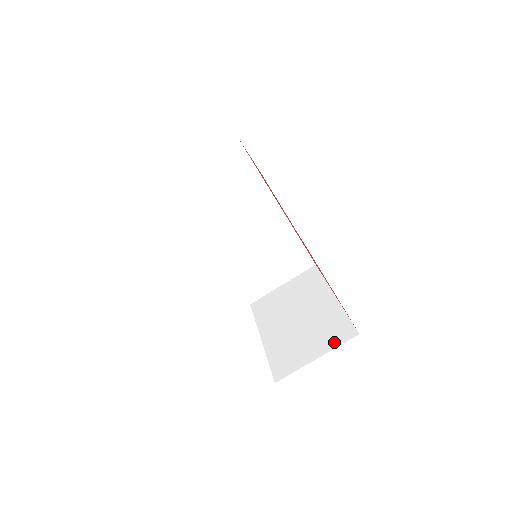
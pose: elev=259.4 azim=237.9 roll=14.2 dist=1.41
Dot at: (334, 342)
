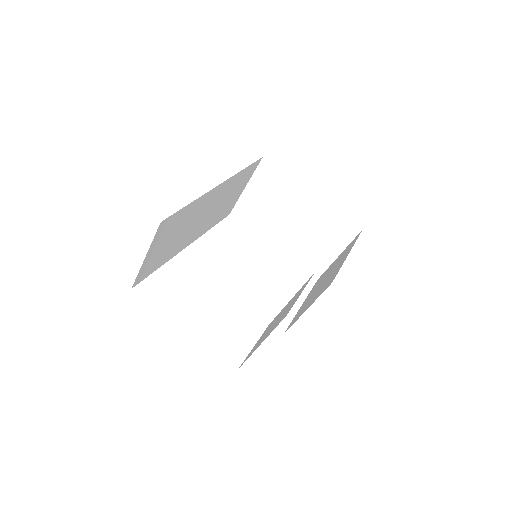
Dot at: (345, 240)
